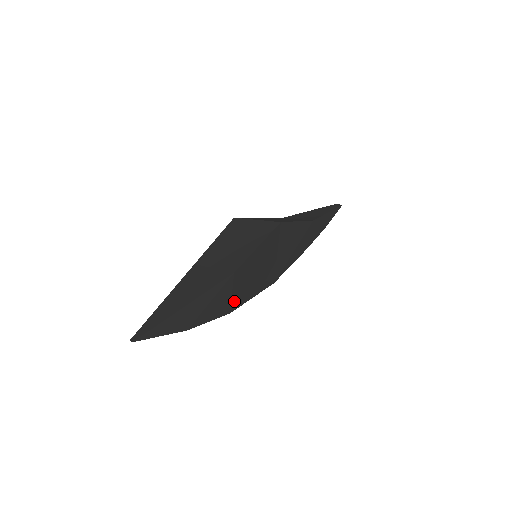
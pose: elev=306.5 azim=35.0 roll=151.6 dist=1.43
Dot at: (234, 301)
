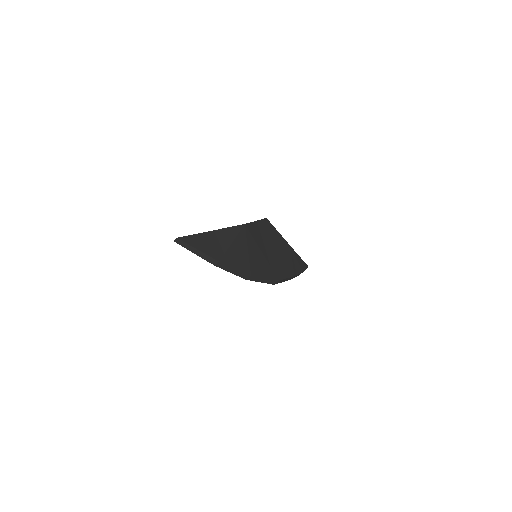
Dot at: (251, 263)
